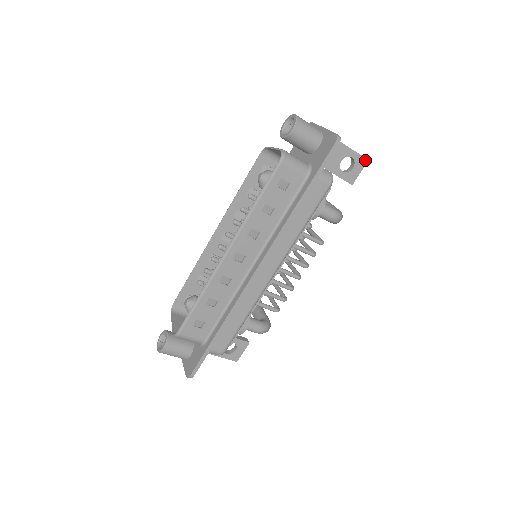
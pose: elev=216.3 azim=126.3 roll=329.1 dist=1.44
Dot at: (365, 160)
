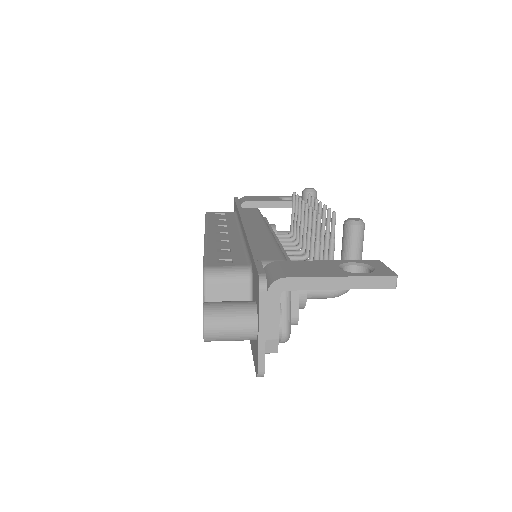
Dot at: (390, 287)
